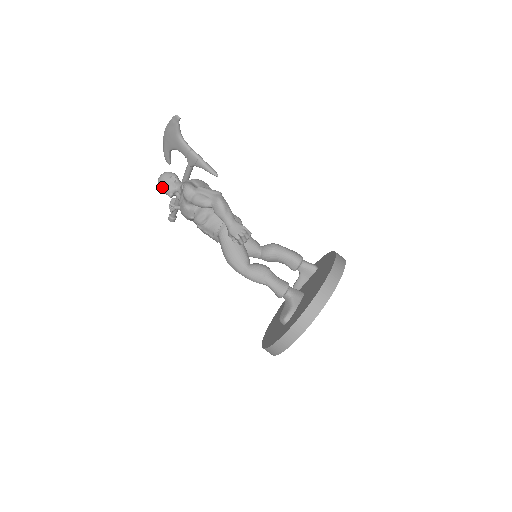
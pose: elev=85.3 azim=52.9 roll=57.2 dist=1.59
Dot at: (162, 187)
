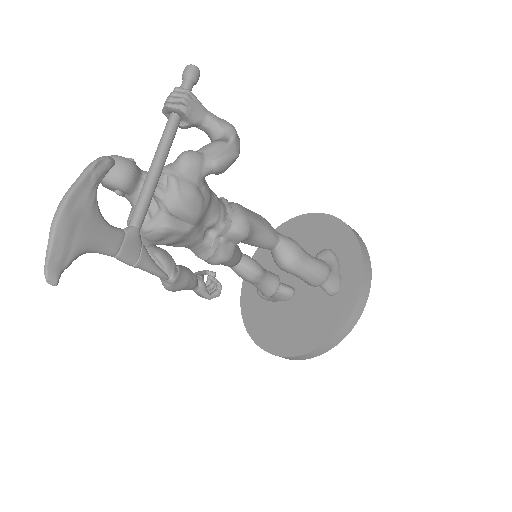
Dot at: occluded
